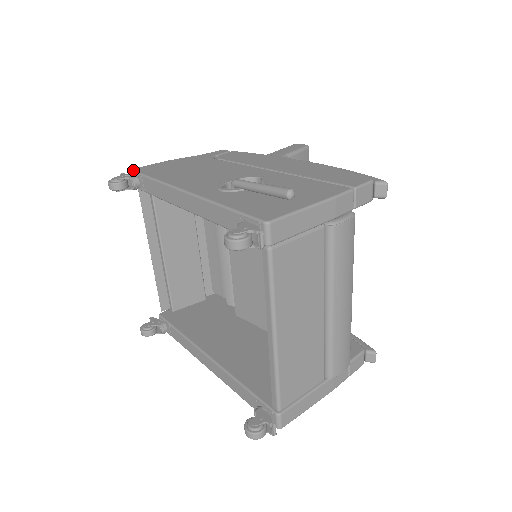
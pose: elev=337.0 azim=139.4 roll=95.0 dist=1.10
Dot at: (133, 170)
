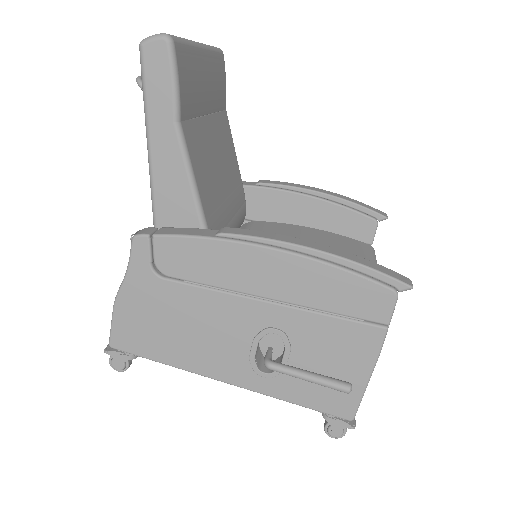
Dot at: (116, 350)
